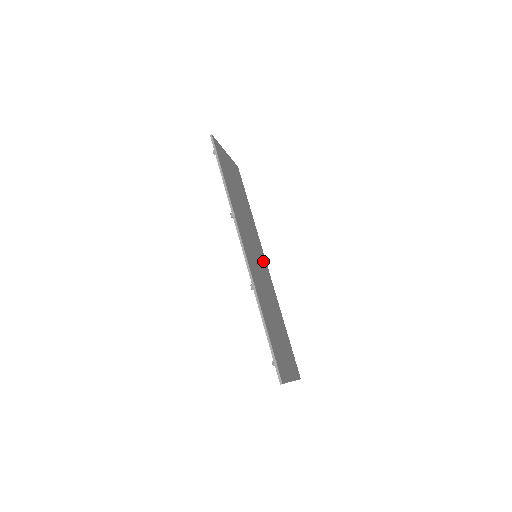
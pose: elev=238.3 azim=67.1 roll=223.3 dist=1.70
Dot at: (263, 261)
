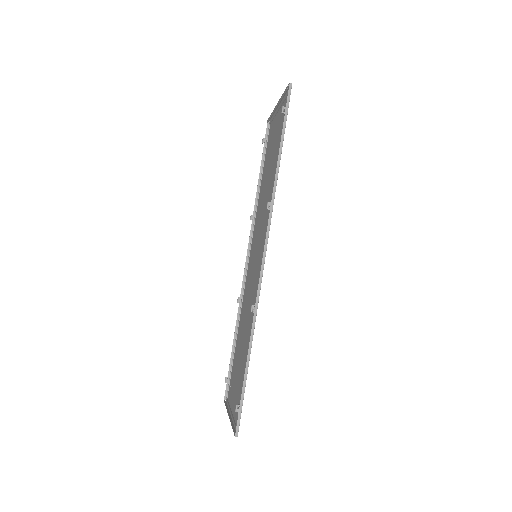
Dot at: (251, 256)
